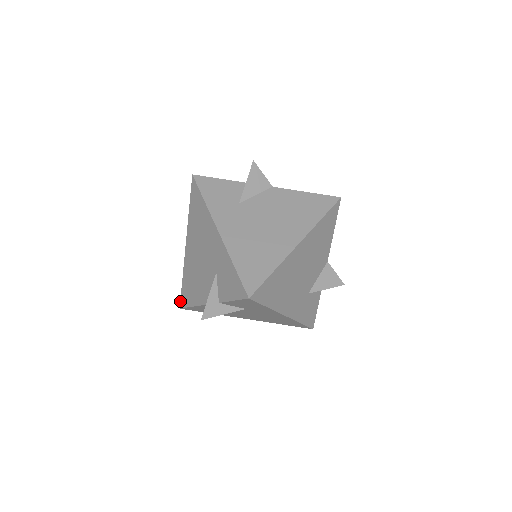
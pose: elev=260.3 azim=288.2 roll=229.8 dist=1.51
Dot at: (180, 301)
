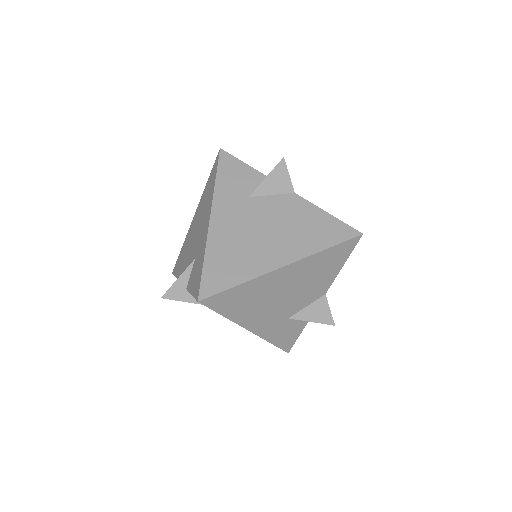
Dot at: occluded
